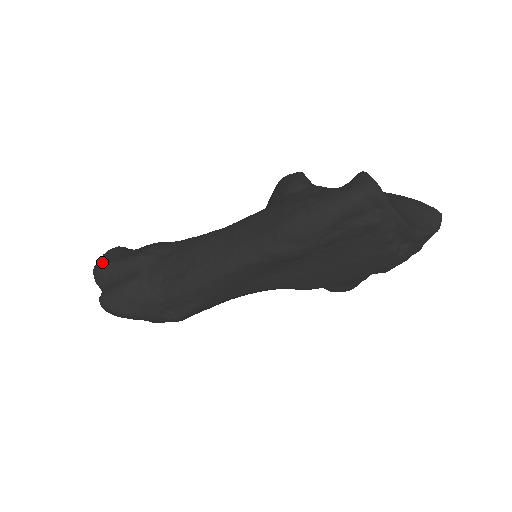
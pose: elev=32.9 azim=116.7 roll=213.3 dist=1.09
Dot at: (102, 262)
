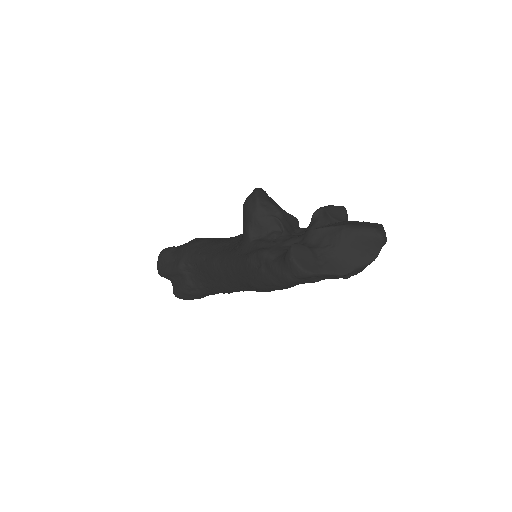
Dot at: (160, 270)
